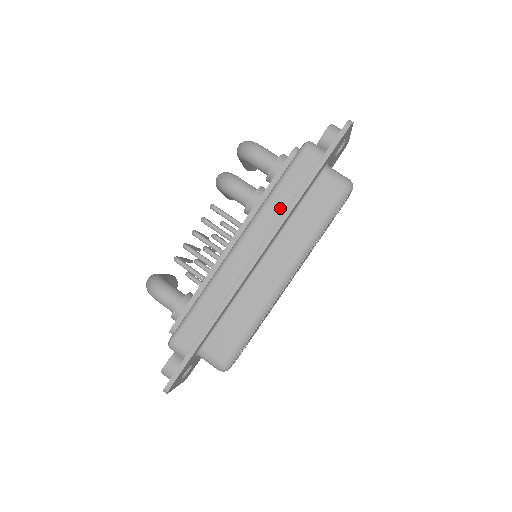
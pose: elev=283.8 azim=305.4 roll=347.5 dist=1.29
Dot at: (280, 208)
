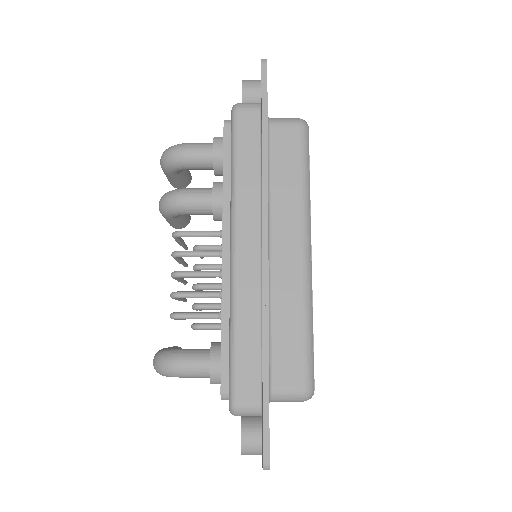
Dot at: (253, 183)
